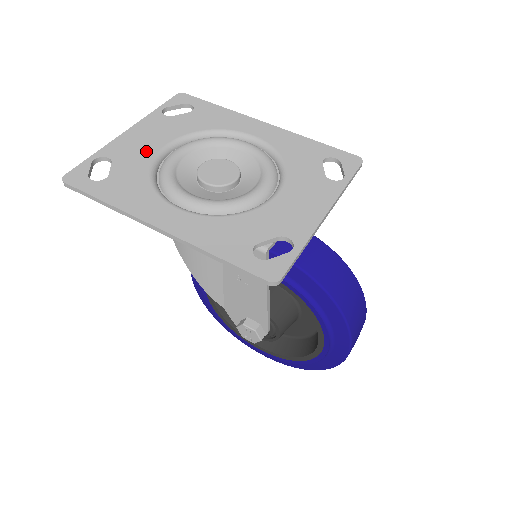
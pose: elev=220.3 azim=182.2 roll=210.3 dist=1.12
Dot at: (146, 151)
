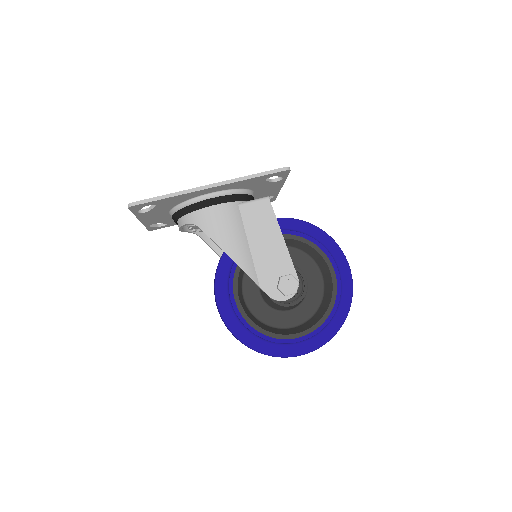
Dot at: occluded
